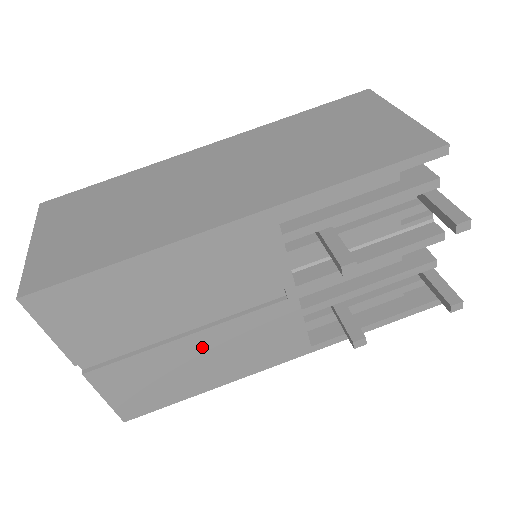
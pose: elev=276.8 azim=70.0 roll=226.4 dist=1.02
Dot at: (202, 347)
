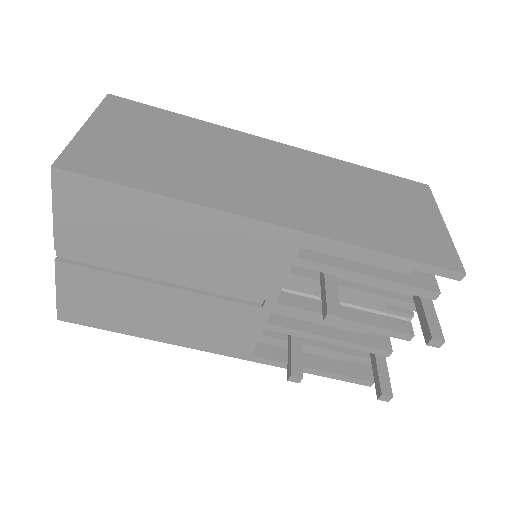
Dot at: (167, 301)
